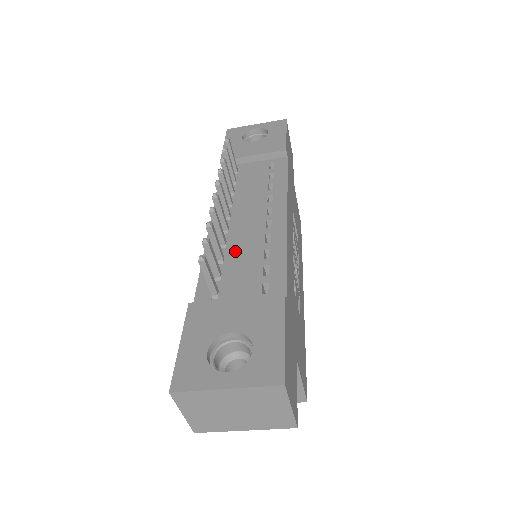
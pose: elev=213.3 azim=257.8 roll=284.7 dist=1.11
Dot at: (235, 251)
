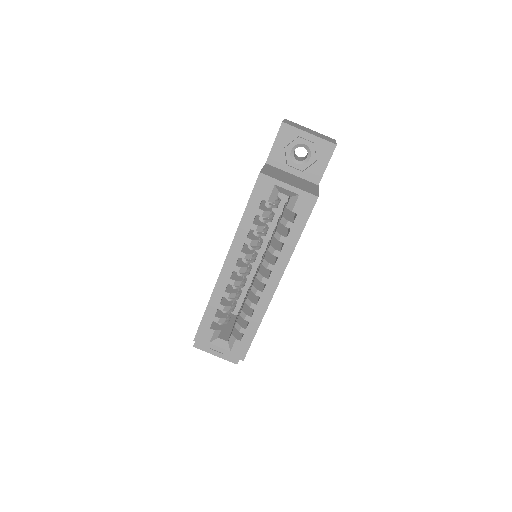
Dot at: occluded
